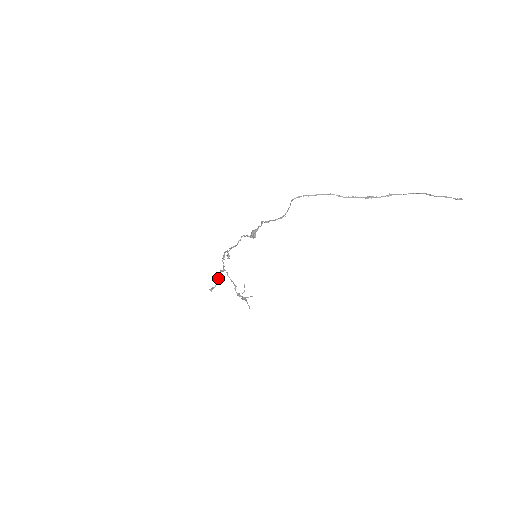
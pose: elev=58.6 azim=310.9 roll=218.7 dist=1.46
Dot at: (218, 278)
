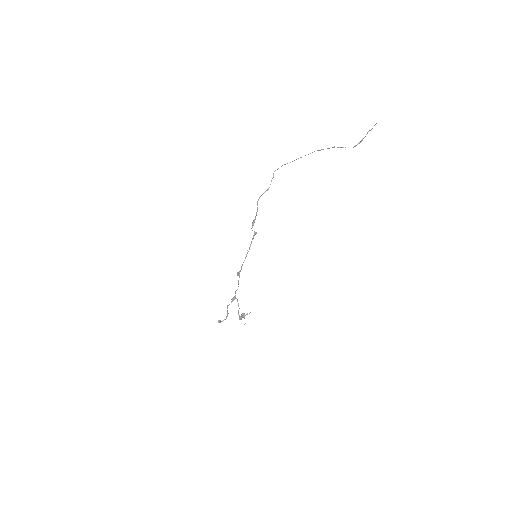
Dot at: occluded
